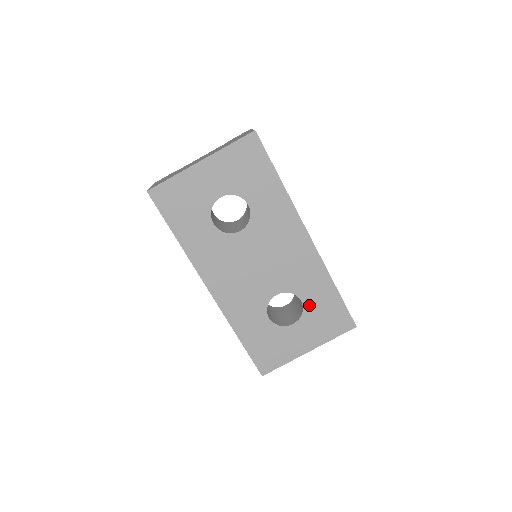
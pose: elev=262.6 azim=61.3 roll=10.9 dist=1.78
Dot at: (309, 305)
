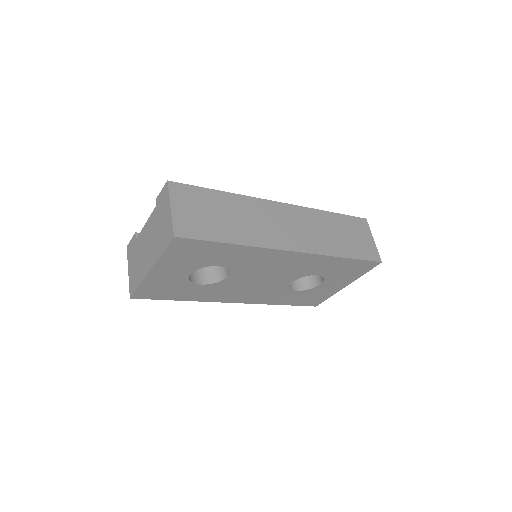
Dot at: (326, 273)
